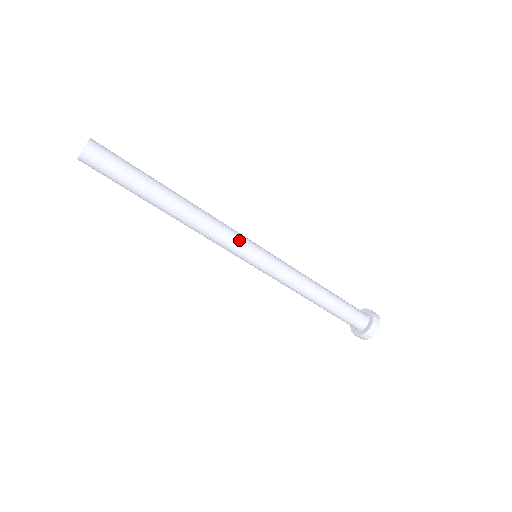
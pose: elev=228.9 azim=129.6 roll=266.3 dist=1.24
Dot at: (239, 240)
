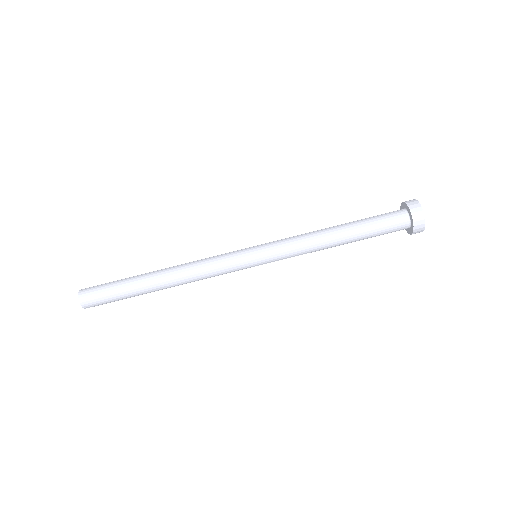
Dot at: (228, 261)
